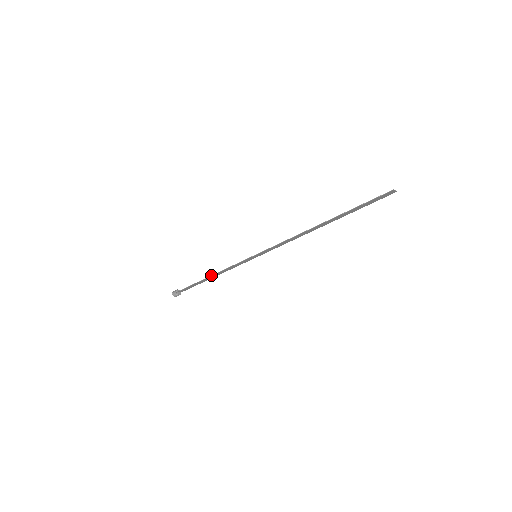
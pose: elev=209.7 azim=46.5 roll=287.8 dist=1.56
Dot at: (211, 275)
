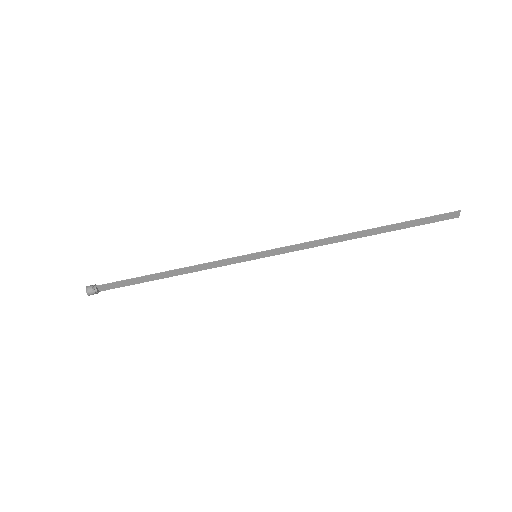
Dot at: occluded
